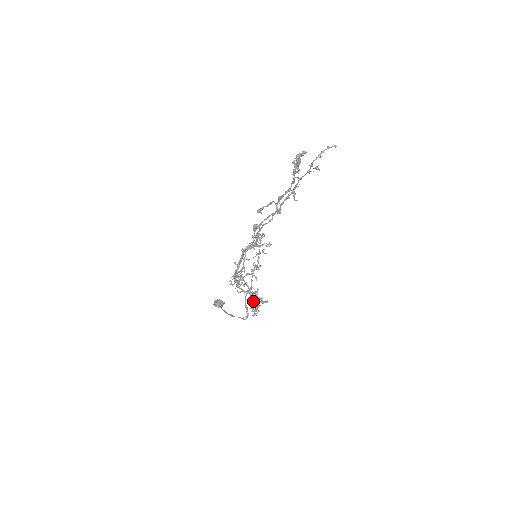
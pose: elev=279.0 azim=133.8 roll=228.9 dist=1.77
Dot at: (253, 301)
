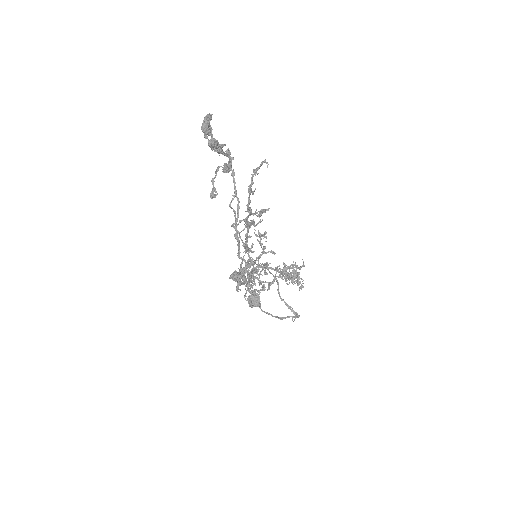
Dot at: (289, 279)
